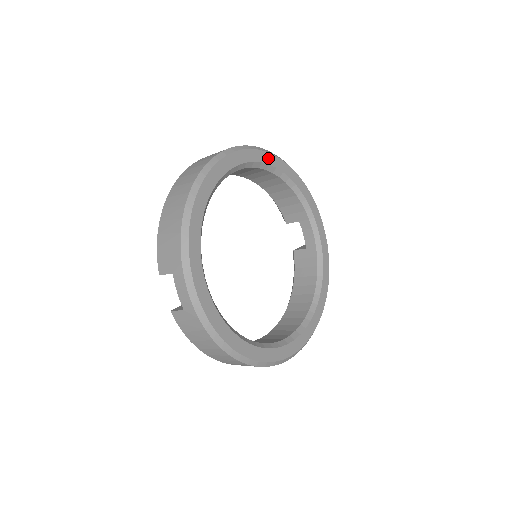
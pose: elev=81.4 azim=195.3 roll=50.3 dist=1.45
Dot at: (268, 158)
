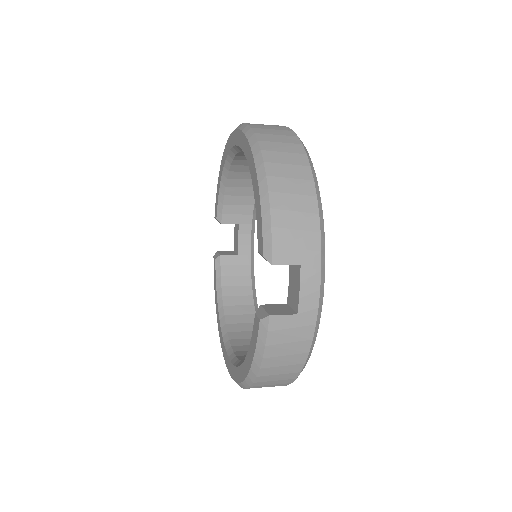
Dot at: occluded
